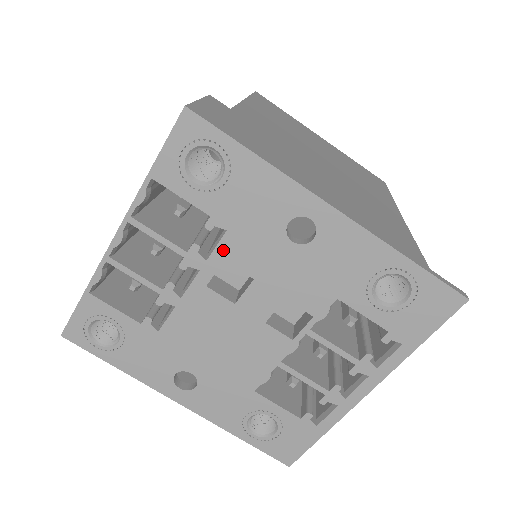
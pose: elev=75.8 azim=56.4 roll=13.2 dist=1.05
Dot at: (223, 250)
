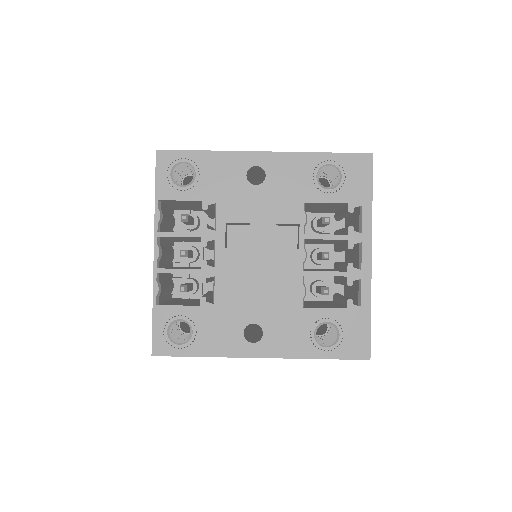
Dot at: (221, 217)
